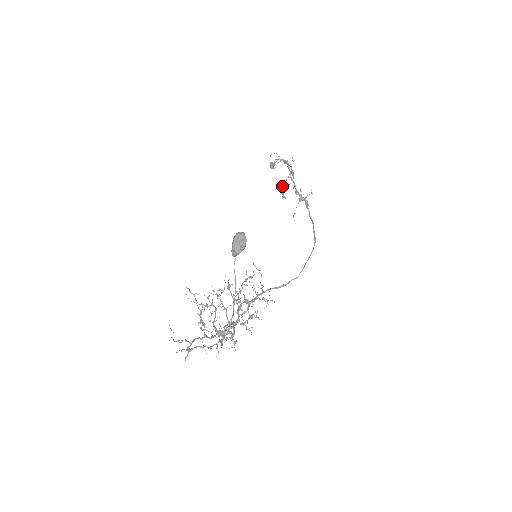
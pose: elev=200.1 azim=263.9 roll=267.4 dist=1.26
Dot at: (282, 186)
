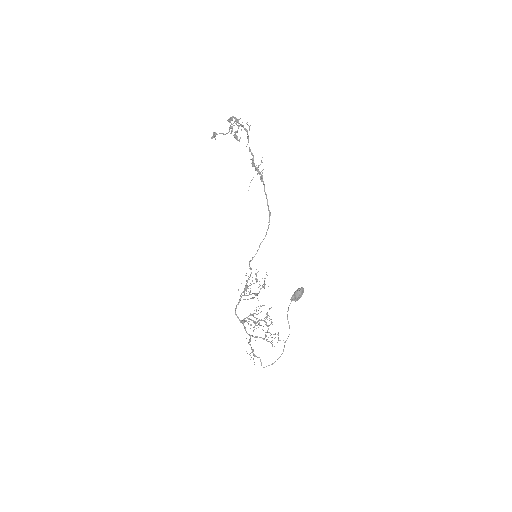
Dot at: occluded
